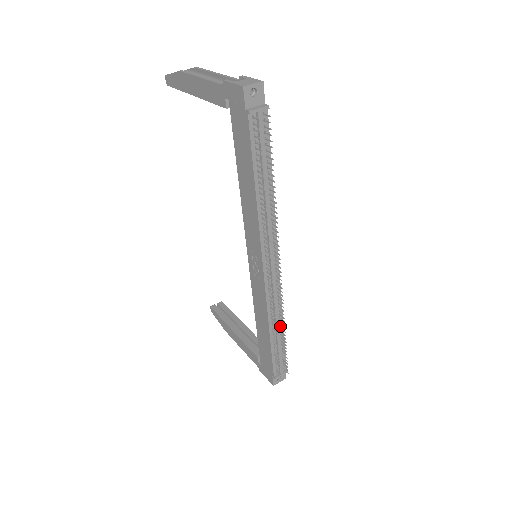
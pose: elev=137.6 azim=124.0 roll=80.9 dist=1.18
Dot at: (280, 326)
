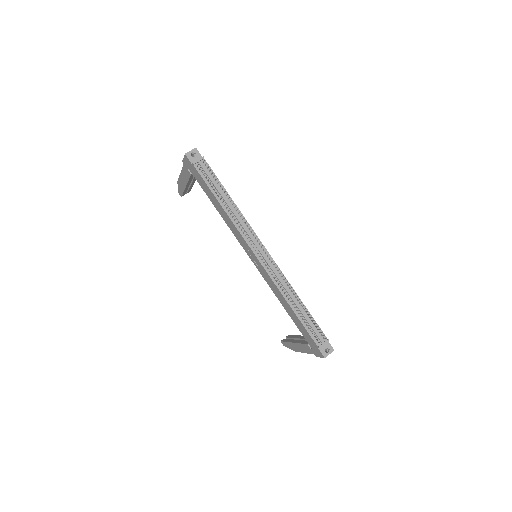
Dot at: (297, 299)
